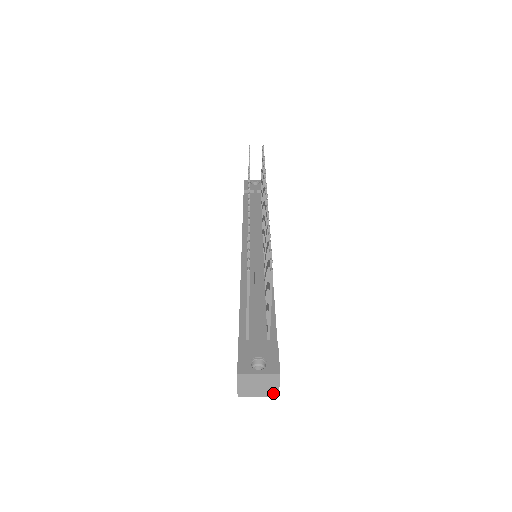
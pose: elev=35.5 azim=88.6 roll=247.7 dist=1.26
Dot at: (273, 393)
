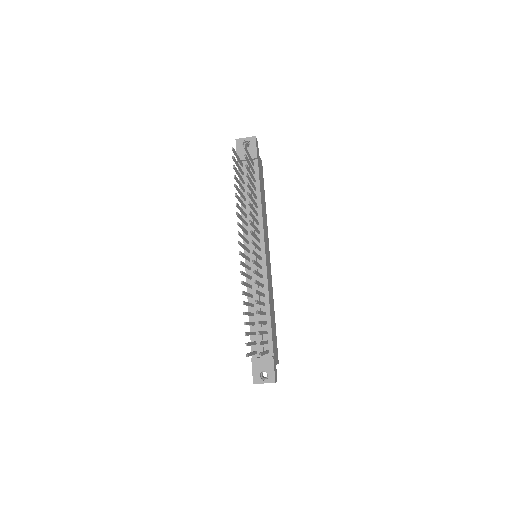
Dot at: occluded
